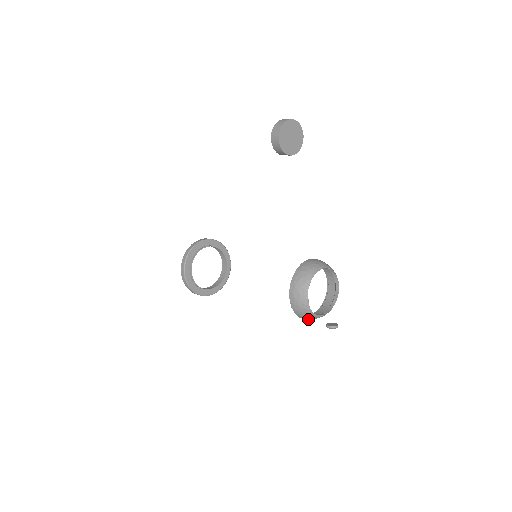
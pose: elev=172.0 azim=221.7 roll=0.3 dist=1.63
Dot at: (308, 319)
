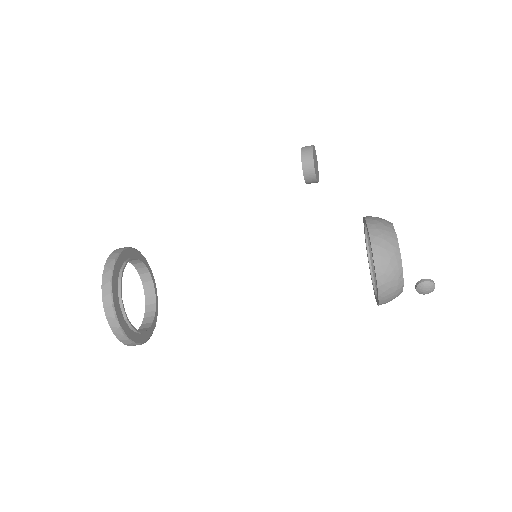
Dot at: (384, 280)
